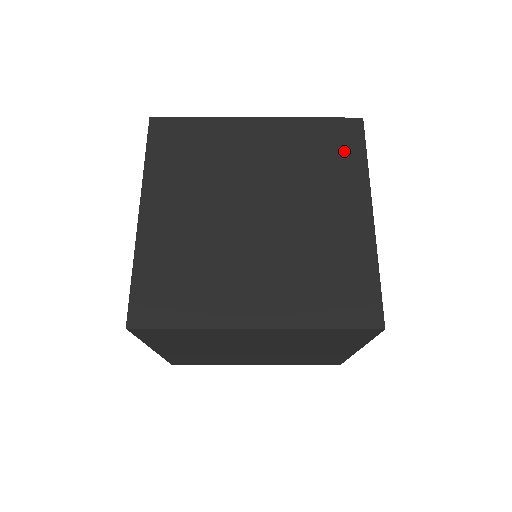
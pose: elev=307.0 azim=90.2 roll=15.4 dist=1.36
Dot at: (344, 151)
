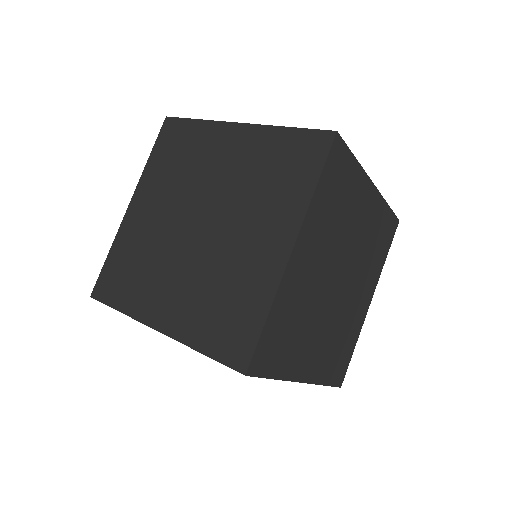
Dot at: (298, 171)
